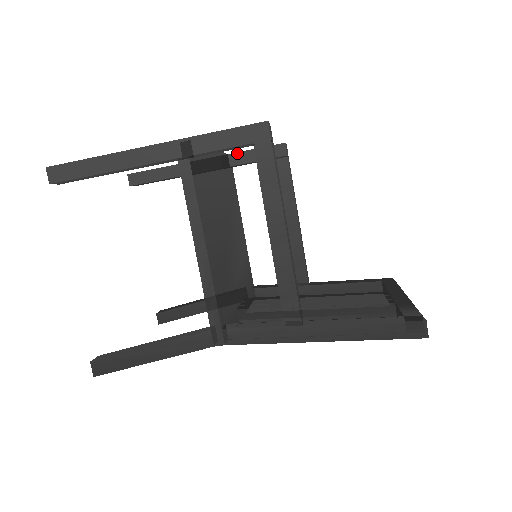
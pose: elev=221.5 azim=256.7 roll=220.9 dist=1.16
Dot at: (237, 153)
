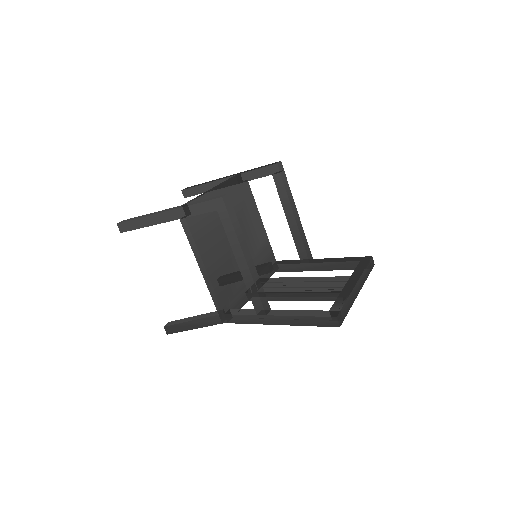
Dot at: (246, 173)
